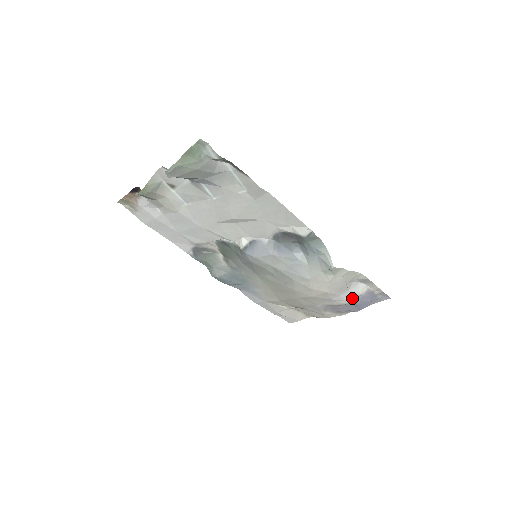
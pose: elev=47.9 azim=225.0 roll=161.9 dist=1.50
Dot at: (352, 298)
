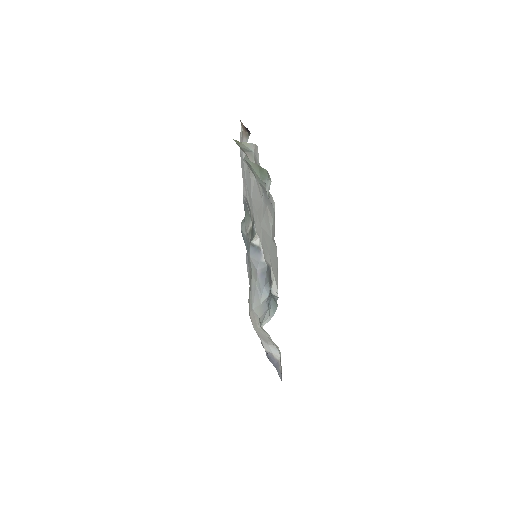
Dot at: (267, 349)
